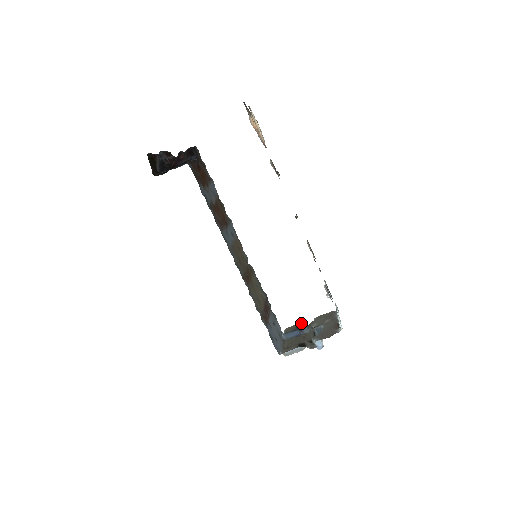
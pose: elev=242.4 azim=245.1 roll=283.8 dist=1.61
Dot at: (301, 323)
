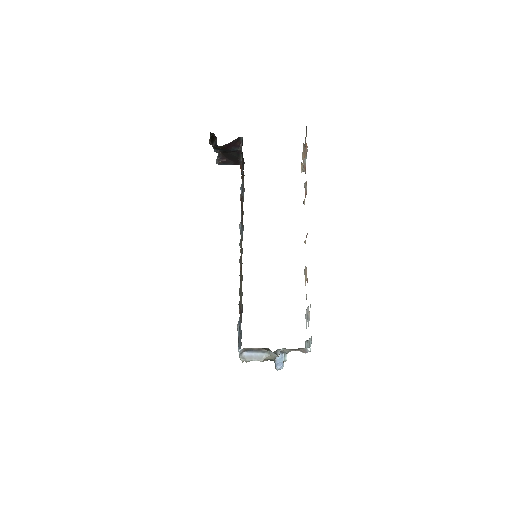
Dot at: occluded
